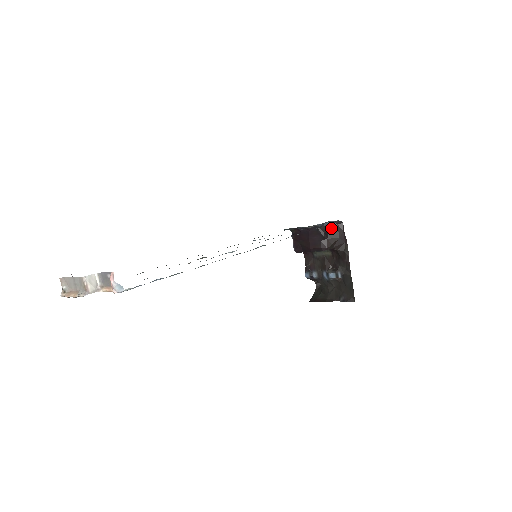
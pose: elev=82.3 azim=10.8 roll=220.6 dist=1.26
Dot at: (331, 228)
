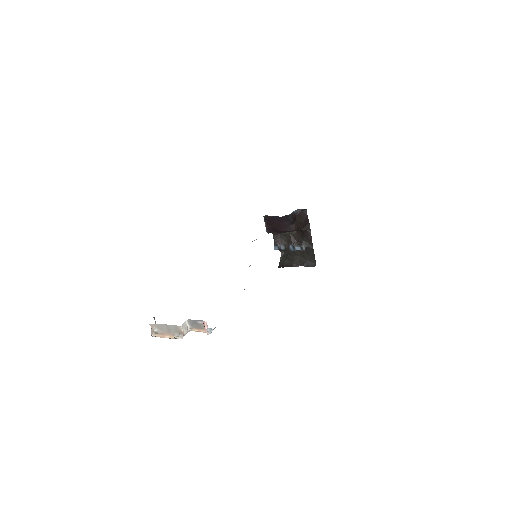
Dot at: (298, 214)
